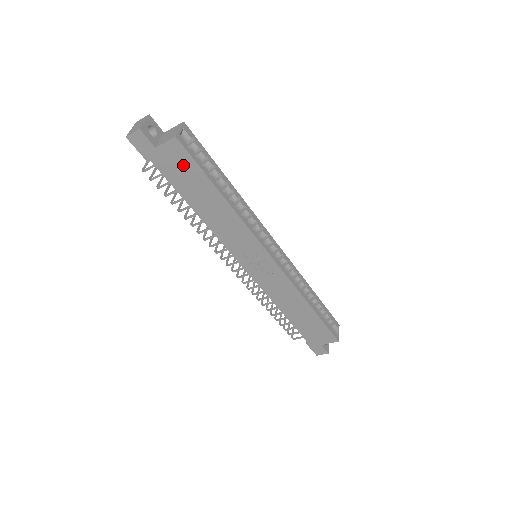
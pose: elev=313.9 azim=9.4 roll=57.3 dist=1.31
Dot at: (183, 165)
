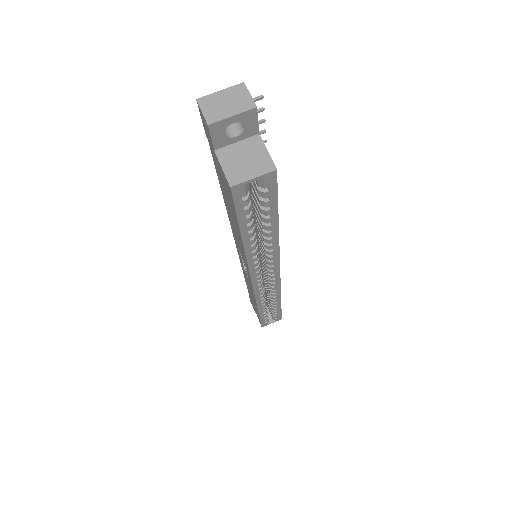
Dot at: (228, 192)
